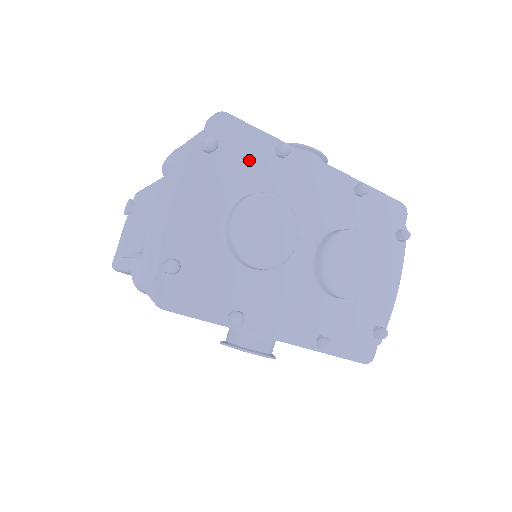
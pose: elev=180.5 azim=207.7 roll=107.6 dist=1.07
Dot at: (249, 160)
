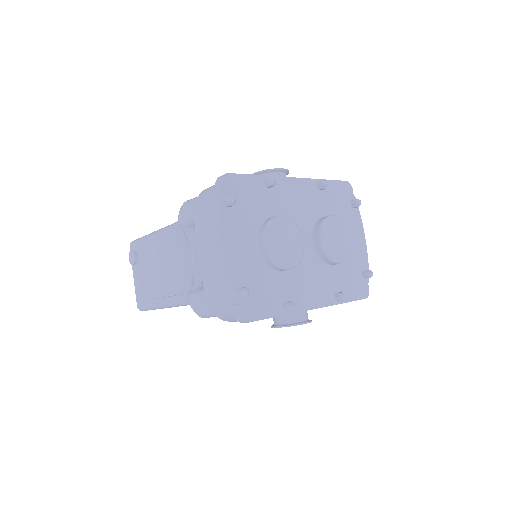
Dot at: (253, 199)
